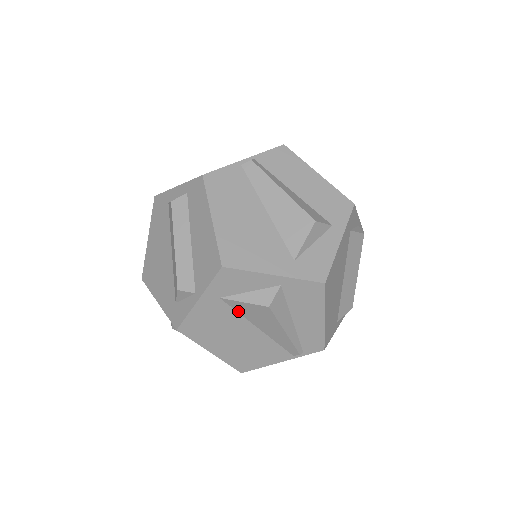
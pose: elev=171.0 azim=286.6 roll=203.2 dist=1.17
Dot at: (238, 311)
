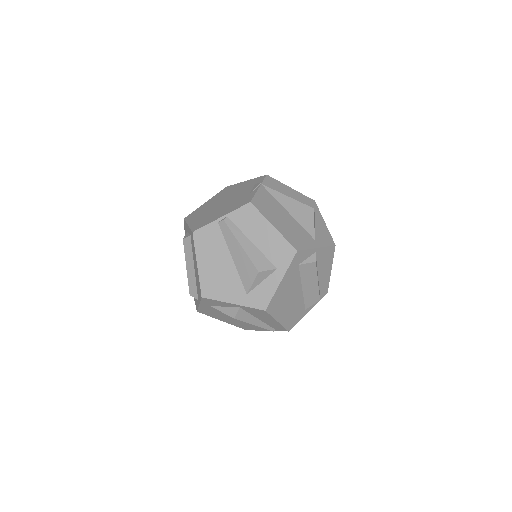
Dot at: occluded
